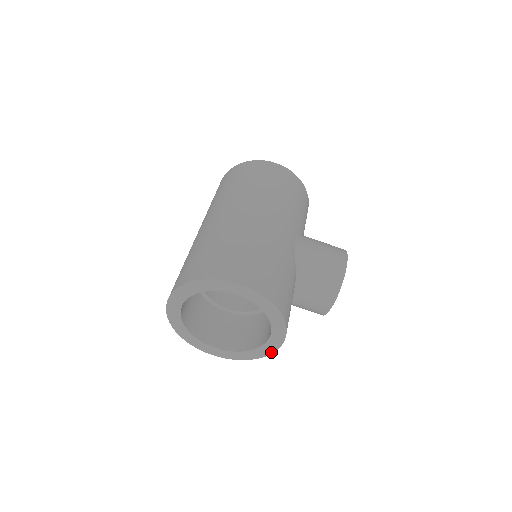
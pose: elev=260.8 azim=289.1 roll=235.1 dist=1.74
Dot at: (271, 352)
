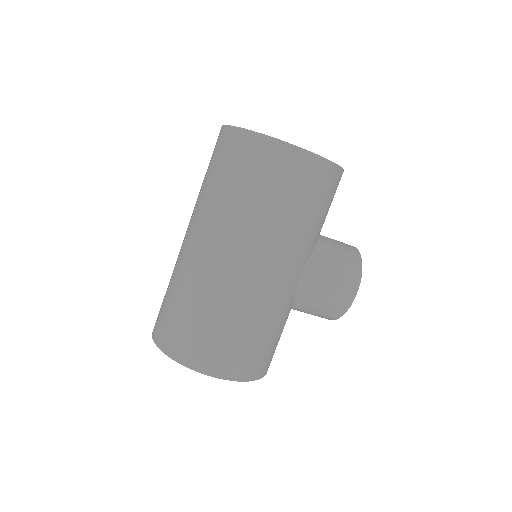
Dot at: occluded
